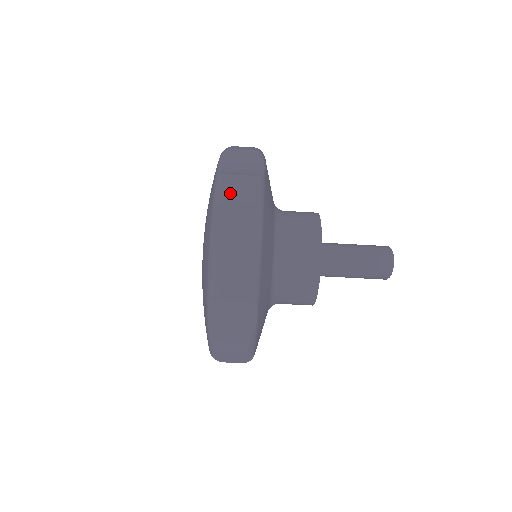
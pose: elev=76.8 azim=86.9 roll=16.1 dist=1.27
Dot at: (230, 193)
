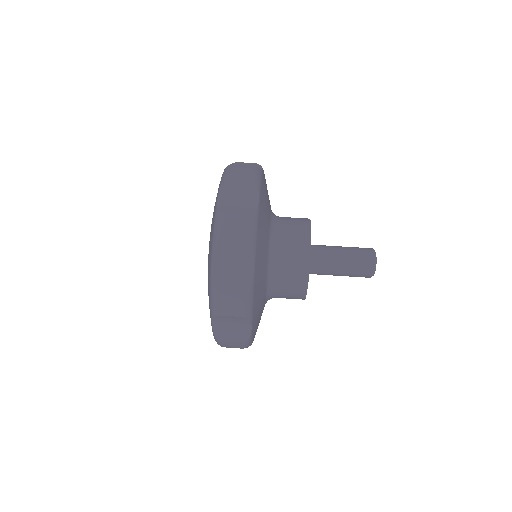
Dot at: occluded
